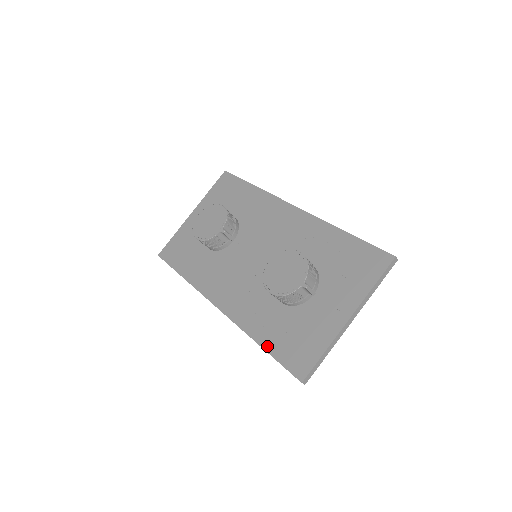
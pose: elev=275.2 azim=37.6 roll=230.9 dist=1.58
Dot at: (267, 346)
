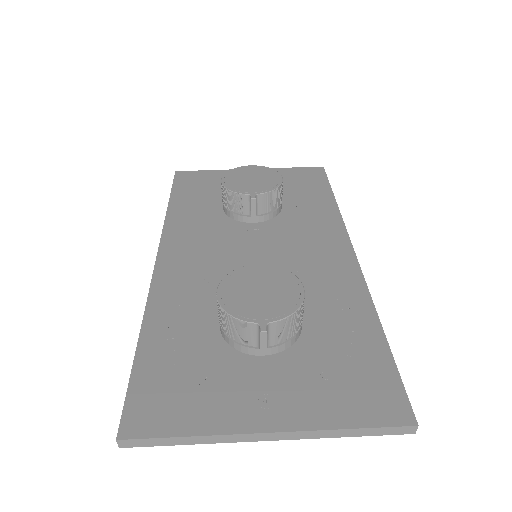
Dot at: (143, 351)
